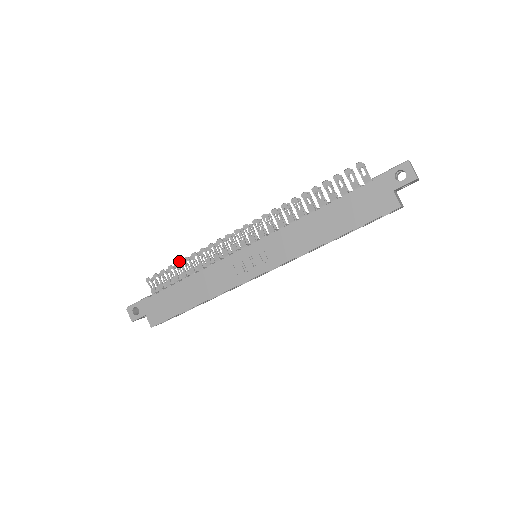
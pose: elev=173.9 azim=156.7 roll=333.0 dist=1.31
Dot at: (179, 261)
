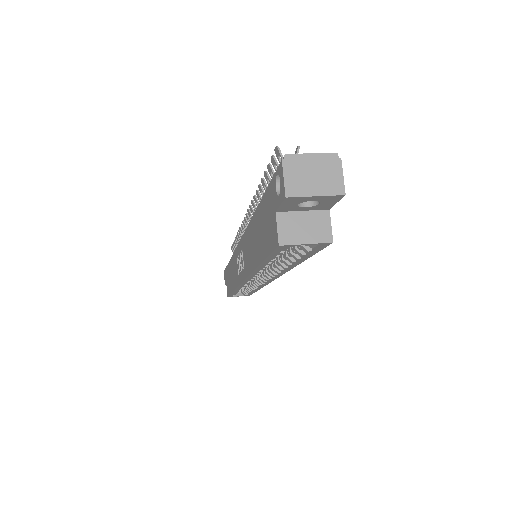
Dot at: (235, 238)
